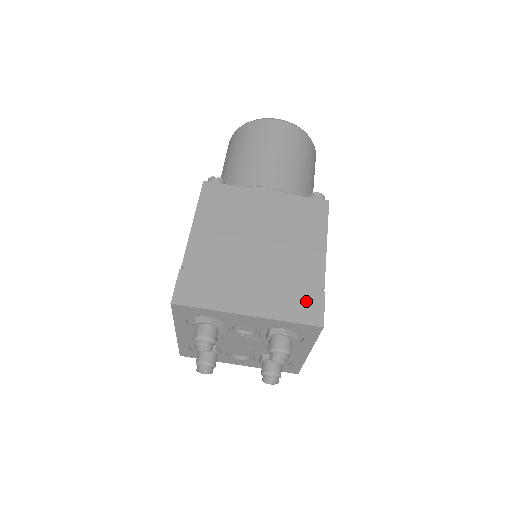
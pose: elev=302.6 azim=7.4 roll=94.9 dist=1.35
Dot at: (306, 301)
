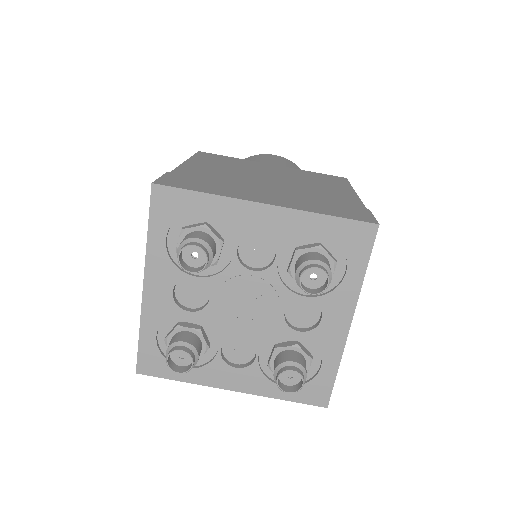
Dot at: (346, 209)
